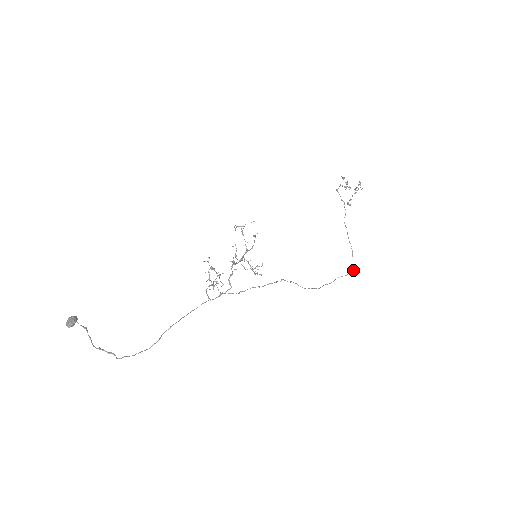
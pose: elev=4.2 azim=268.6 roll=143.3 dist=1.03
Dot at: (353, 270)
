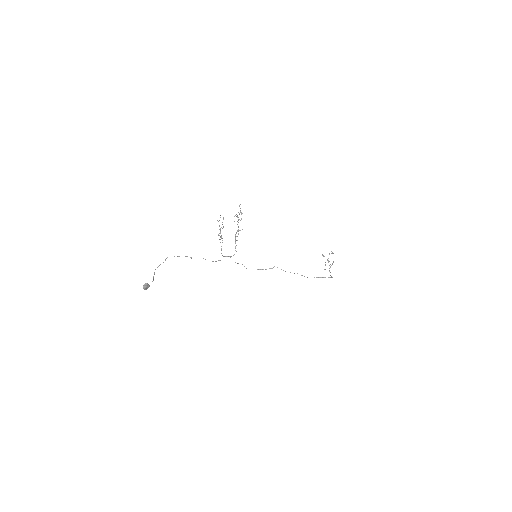
Dot at: (331, 277)
